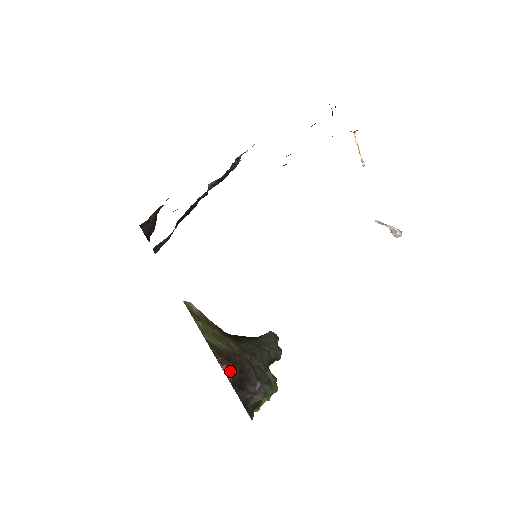
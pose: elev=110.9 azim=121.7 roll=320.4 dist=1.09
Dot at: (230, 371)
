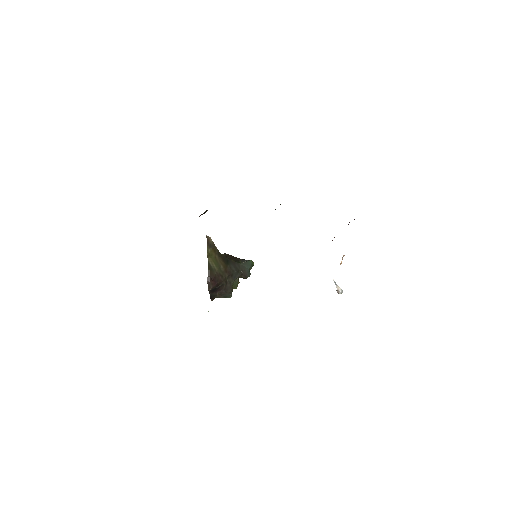
Dot at: (211, 286)
